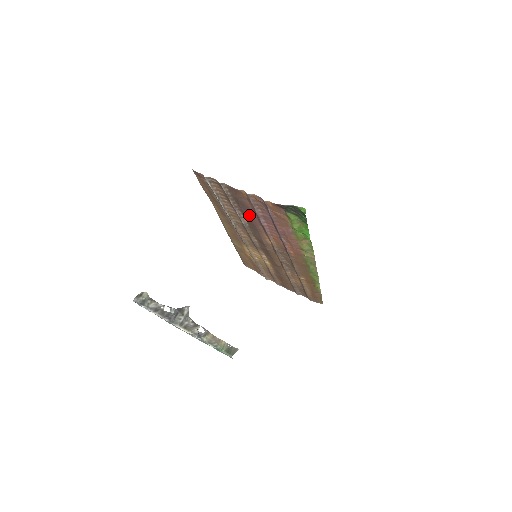
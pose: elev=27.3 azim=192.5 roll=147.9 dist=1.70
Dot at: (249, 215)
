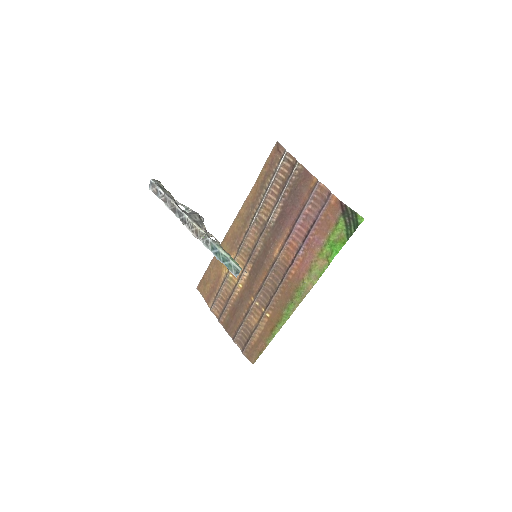
Dot at: (290, 210)
